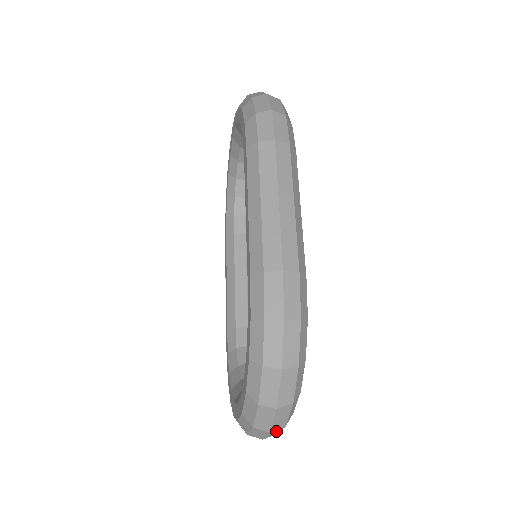
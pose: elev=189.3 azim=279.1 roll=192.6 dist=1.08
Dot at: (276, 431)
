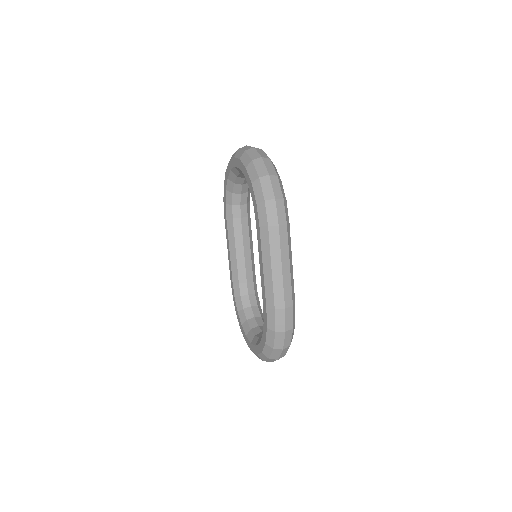
Dot at: occluded
